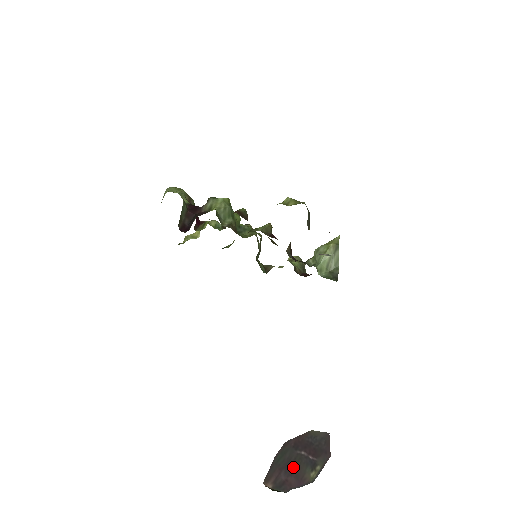
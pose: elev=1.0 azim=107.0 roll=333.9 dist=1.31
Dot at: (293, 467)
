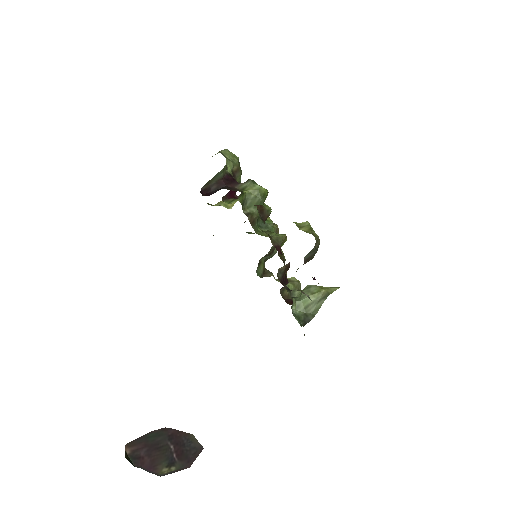
Dot at: (156, 451)
